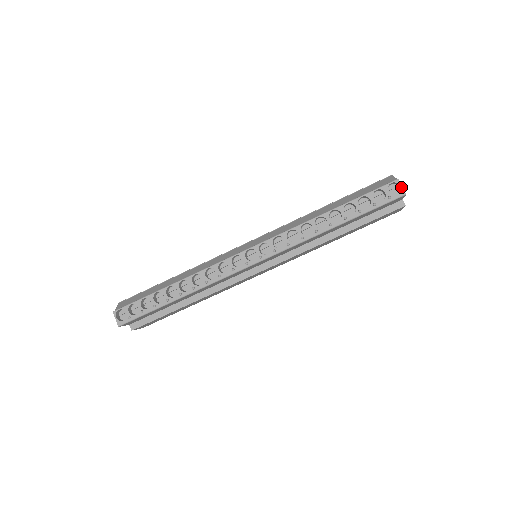
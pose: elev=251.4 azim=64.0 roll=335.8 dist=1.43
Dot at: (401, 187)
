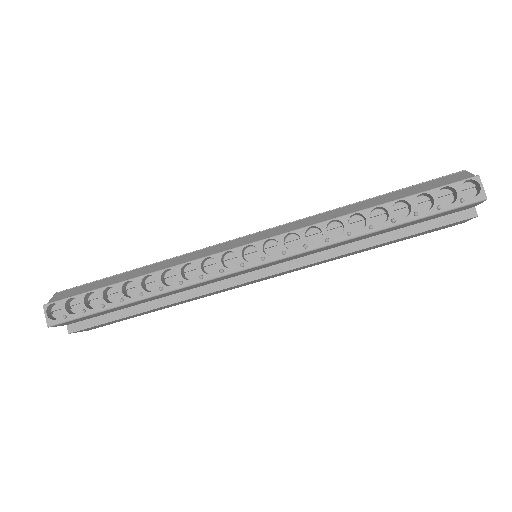
Dot at: (481, 188)
